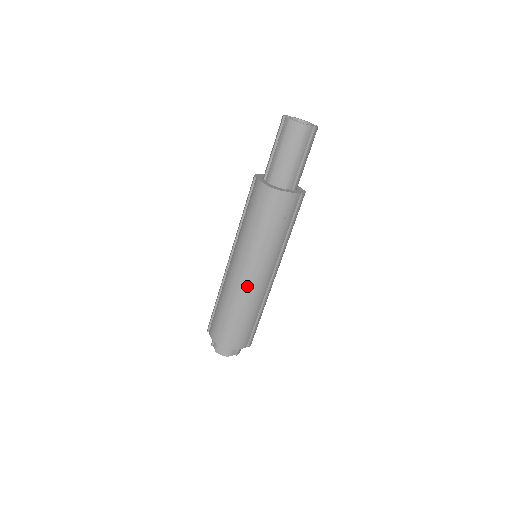
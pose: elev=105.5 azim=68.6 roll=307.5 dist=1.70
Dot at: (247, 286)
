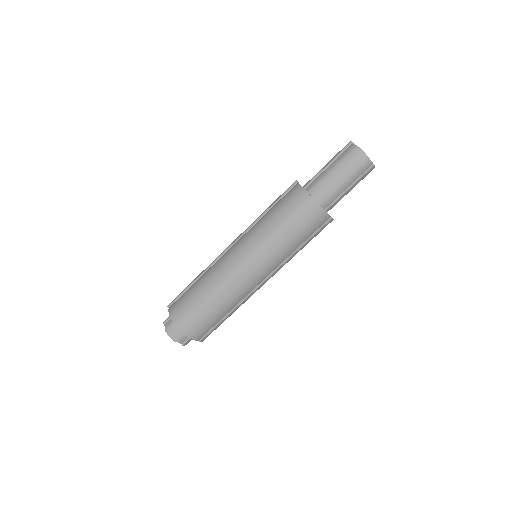
Dot at: (236, 277)
